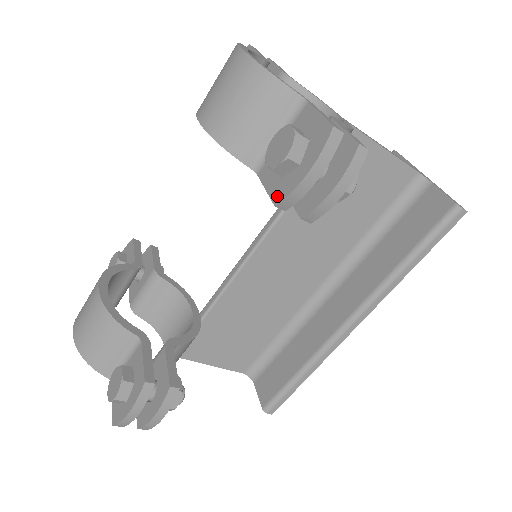
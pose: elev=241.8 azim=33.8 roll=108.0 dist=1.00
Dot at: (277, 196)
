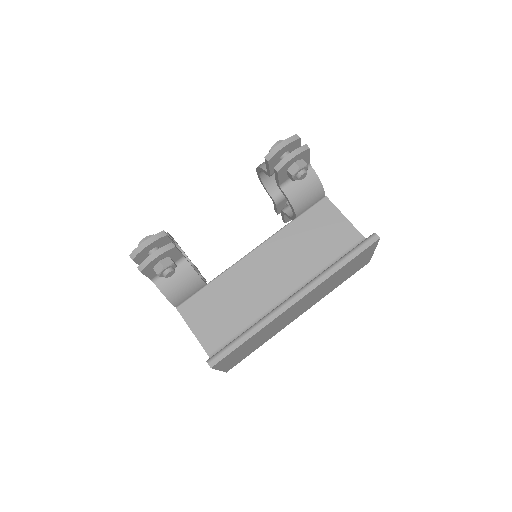
Dot at: (267, 157)
